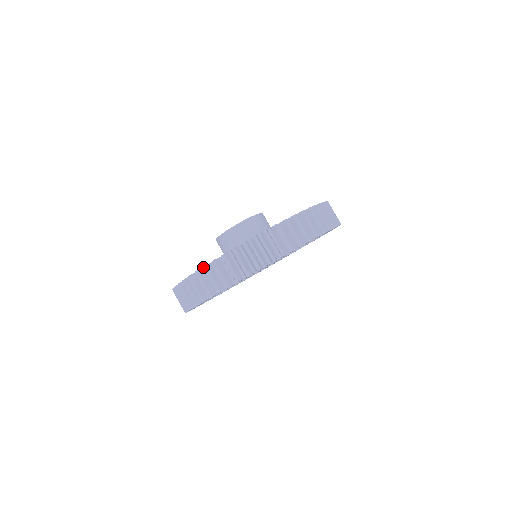
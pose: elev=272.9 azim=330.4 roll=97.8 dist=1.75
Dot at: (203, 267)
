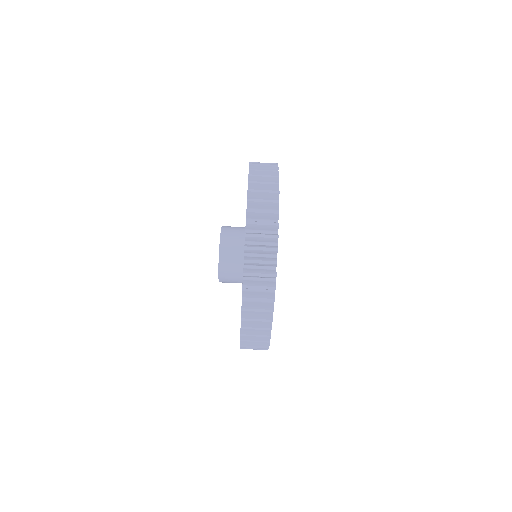
Dot at: occluded
